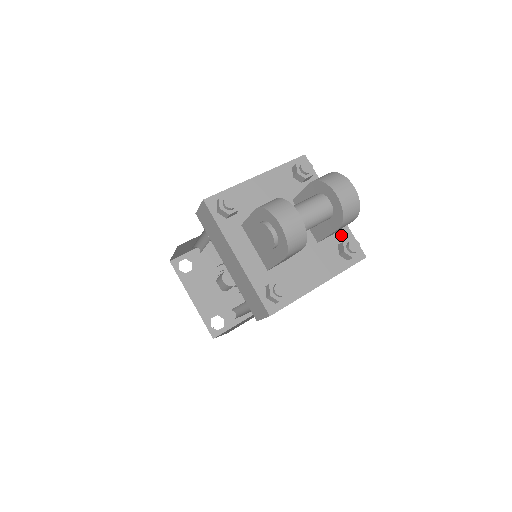
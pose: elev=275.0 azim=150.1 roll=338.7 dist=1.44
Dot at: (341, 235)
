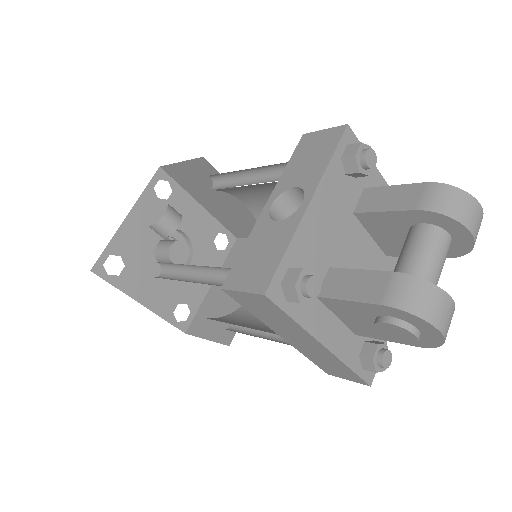
Dot at: occluded
